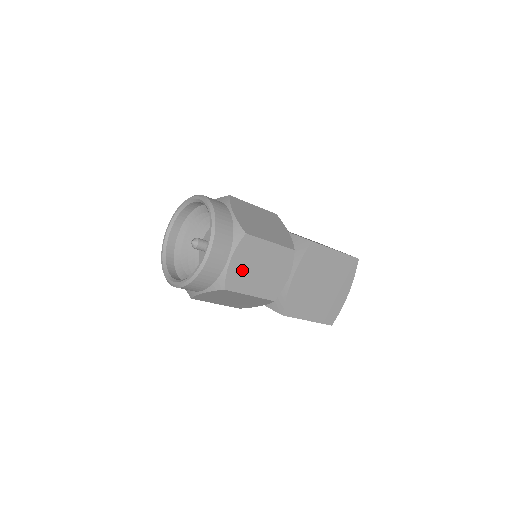
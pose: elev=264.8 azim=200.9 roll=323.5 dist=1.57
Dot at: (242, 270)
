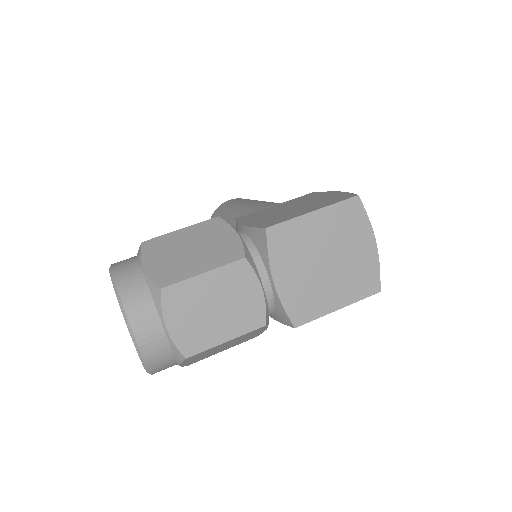
Dot at: (191, 326)
